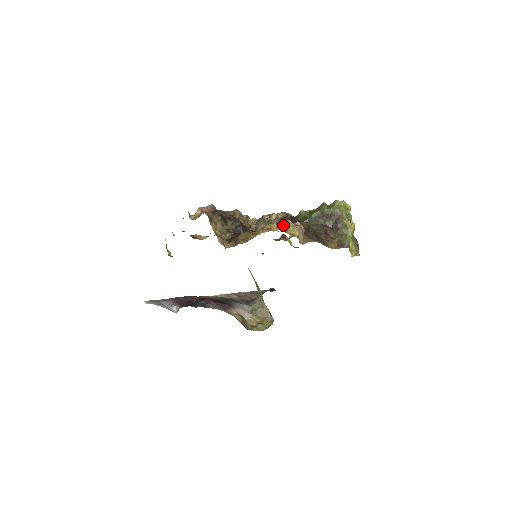
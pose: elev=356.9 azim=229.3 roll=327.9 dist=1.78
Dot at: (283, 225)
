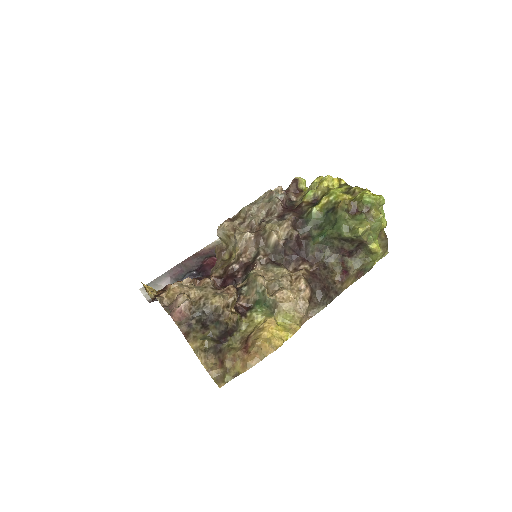
Dot at: (280, 310)
